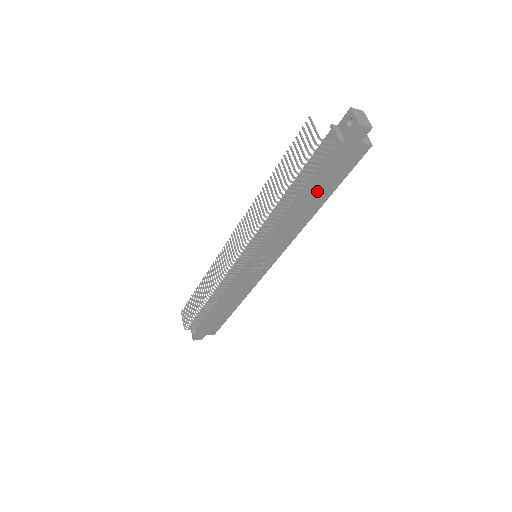
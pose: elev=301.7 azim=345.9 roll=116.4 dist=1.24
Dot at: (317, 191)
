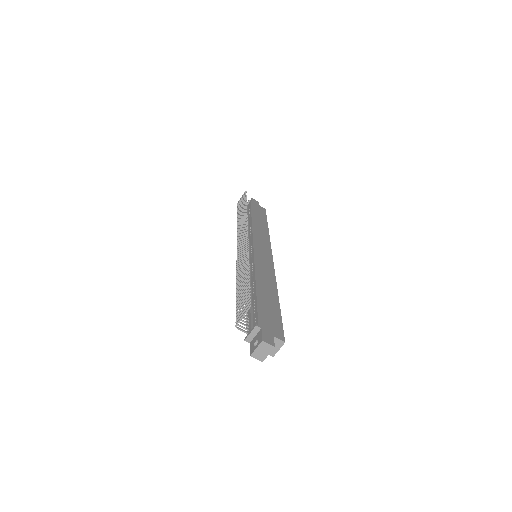
Dot at: occluded
